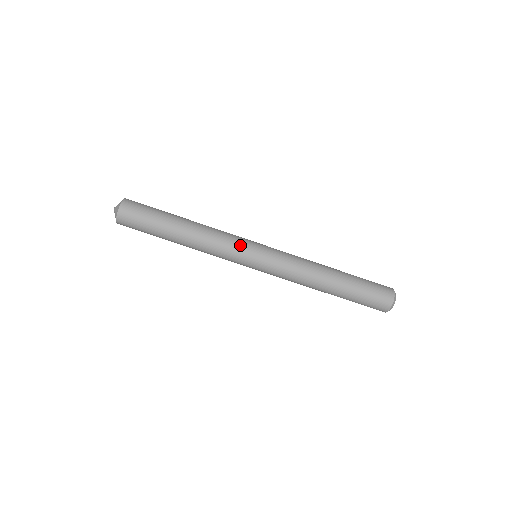
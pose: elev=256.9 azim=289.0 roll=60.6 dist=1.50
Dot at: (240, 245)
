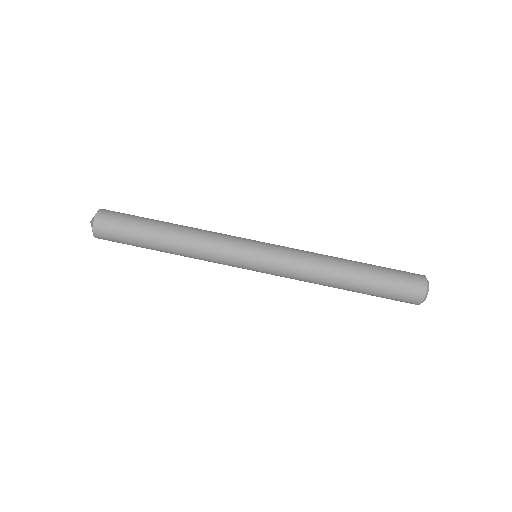
Dot at: (236, 240)
